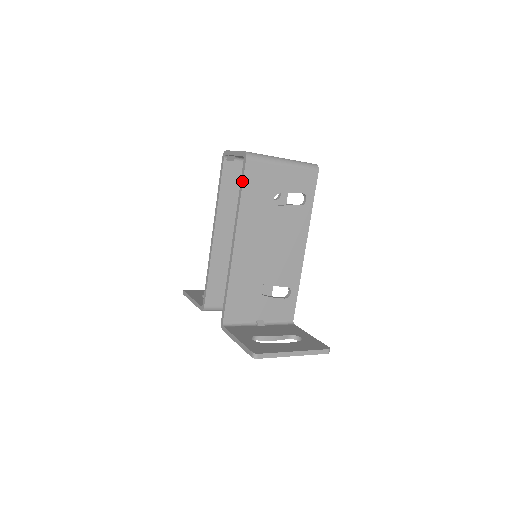
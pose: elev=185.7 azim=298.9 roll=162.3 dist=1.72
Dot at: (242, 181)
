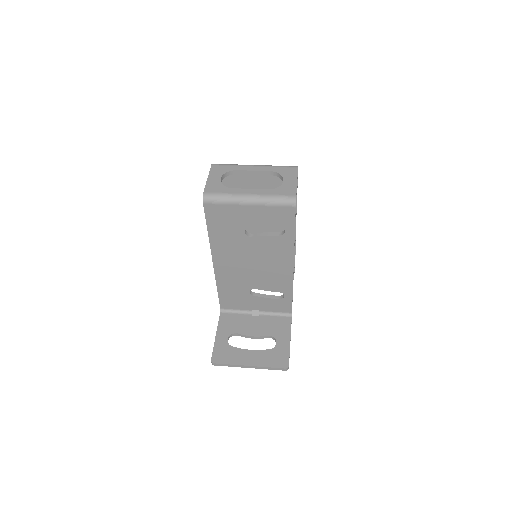
Dot at: occluded
